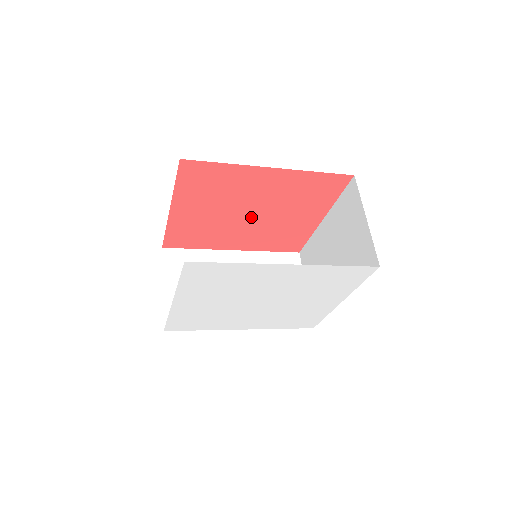
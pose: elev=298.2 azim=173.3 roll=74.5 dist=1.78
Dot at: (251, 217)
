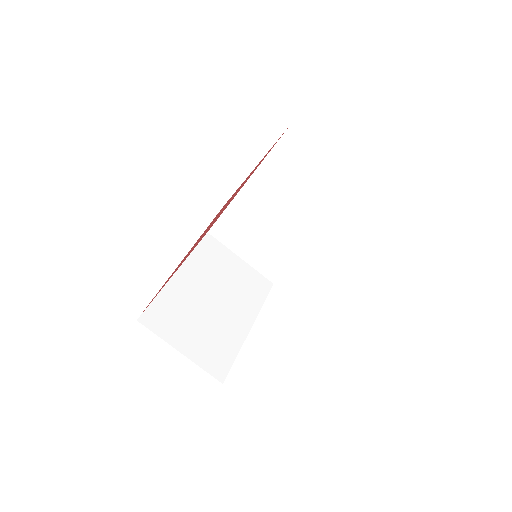
Dot at: occluded
